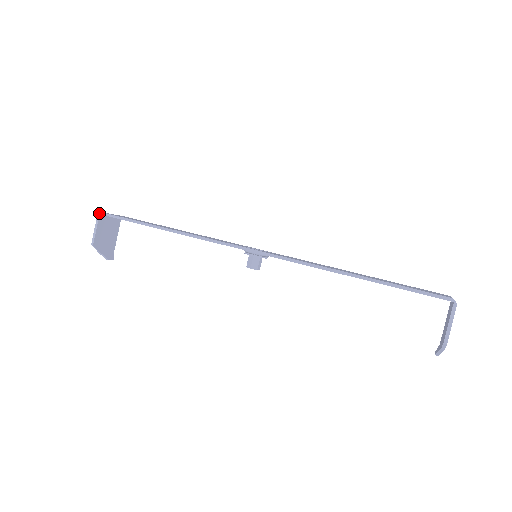
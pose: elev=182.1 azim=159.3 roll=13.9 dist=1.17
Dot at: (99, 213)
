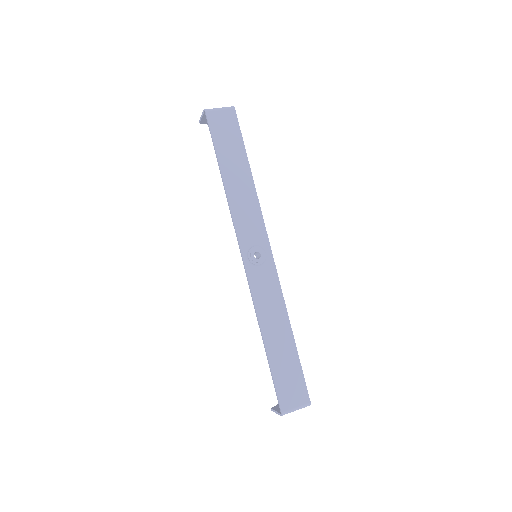
Dot at: (204, 110)
